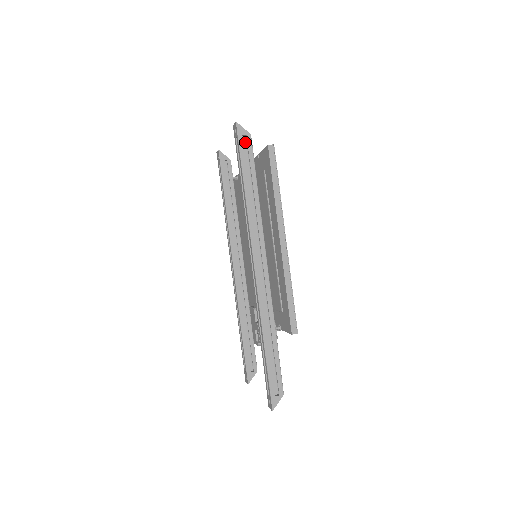
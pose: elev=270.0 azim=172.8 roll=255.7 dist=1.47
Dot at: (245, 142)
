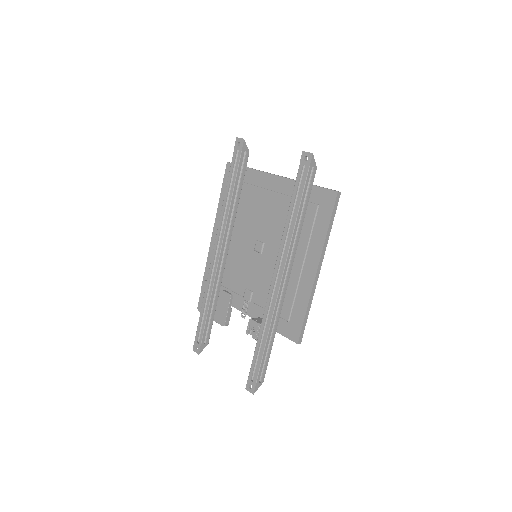
Dot at: (309, 172)
